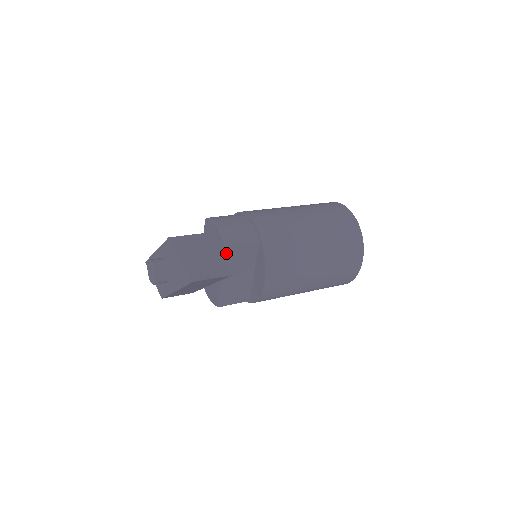
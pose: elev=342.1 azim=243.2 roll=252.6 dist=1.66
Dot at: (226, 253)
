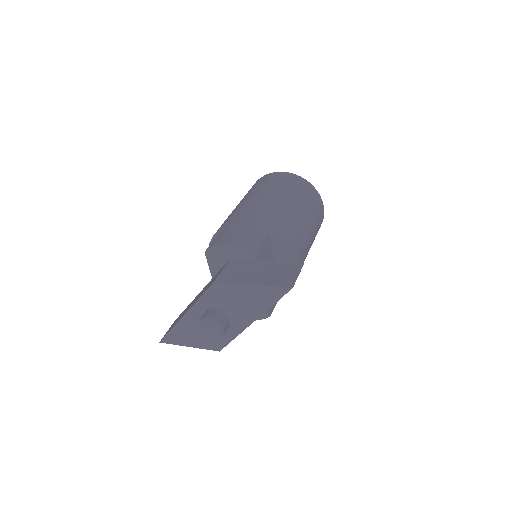
Dot at: occluded
